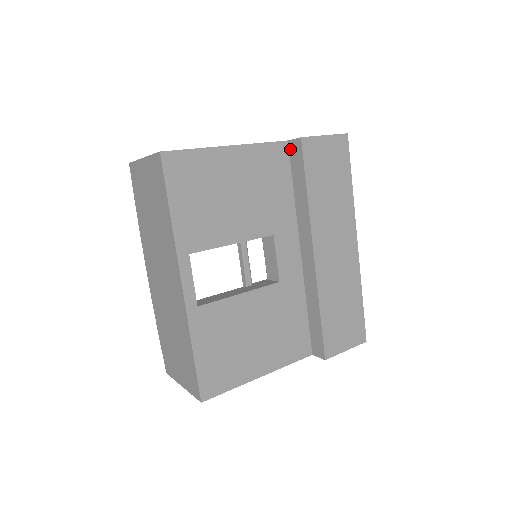
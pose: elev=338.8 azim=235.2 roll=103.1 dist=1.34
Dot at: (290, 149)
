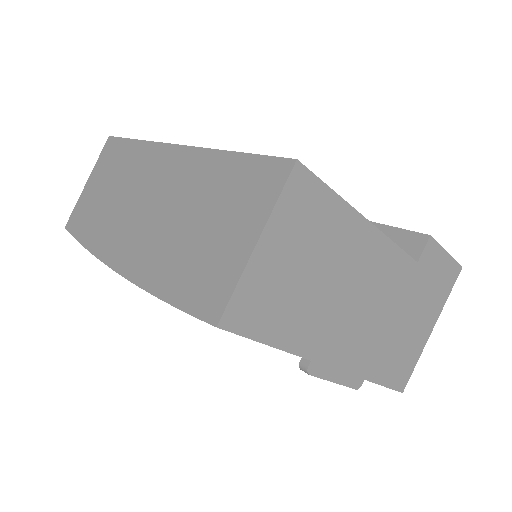
Dot at: occluded
